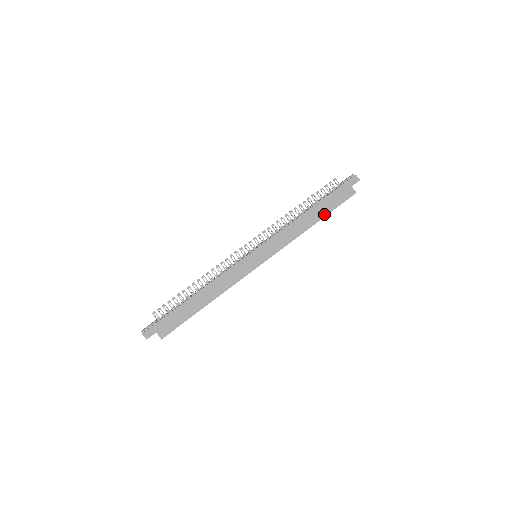
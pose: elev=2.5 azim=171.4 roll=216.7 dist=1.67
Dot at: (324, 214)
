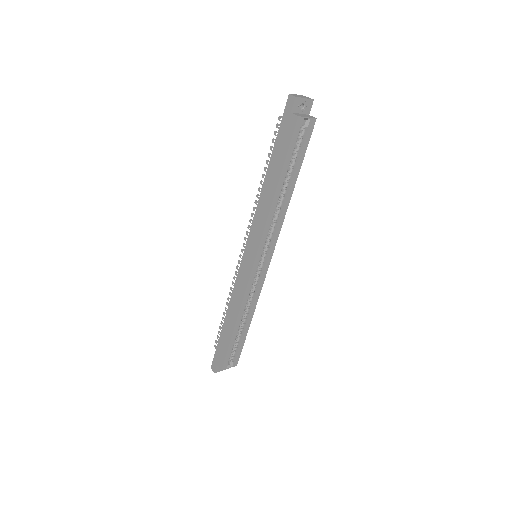
Dot at: (279, 170)
